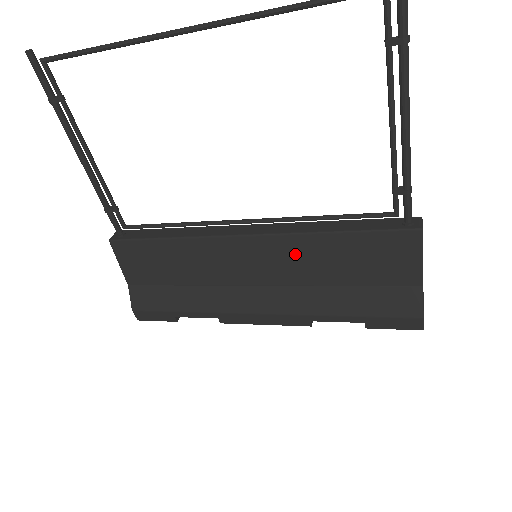
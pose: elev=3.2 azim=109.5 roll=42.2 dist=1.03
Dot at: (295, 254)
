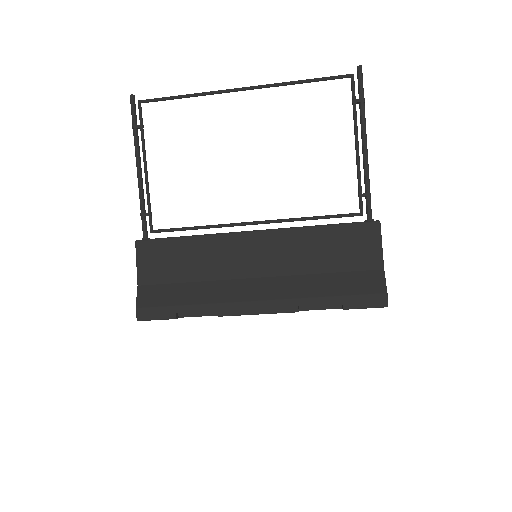
Dot at: (289, 246)
